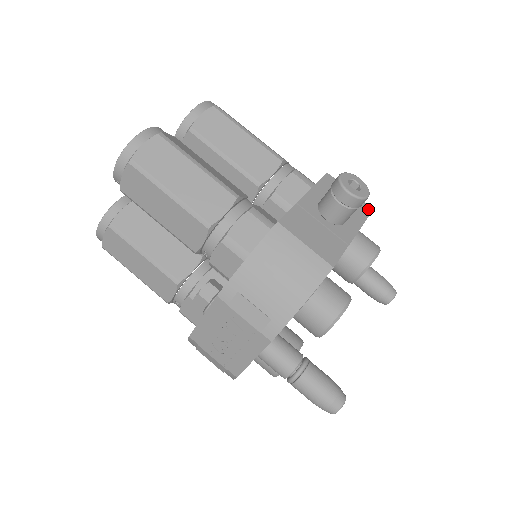
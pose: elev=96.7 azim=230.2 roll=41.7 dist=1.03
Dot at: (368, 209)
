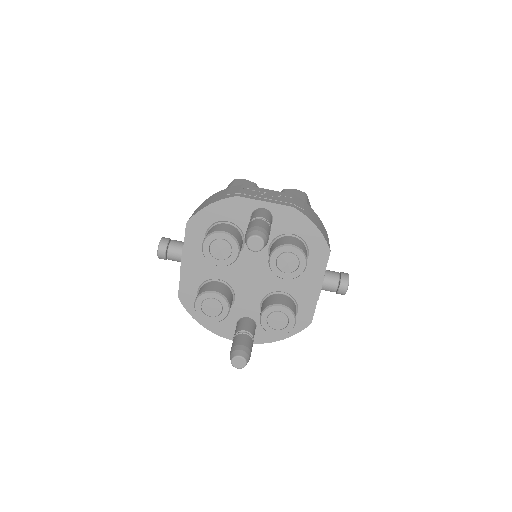
Dot at: occluded
